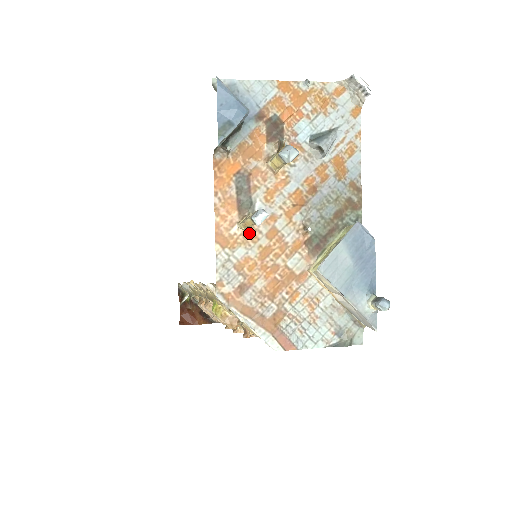
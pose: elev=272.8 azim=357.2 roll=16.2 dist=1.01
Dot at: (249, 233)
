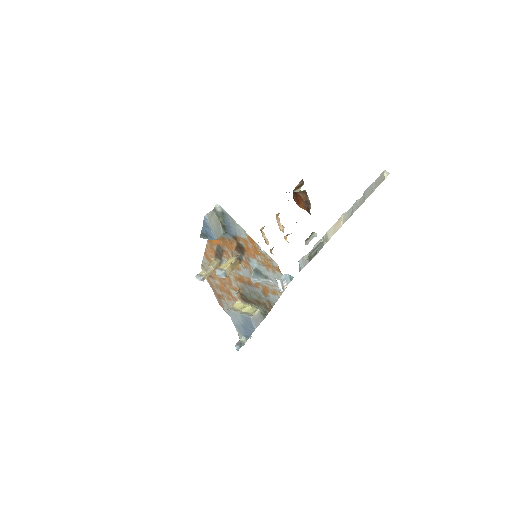
Dot at: (218, 266)
